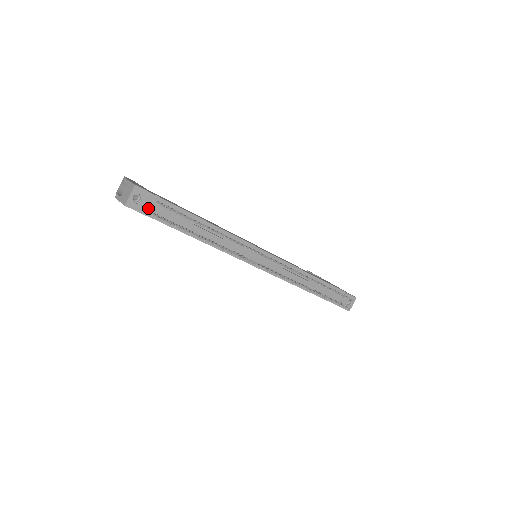
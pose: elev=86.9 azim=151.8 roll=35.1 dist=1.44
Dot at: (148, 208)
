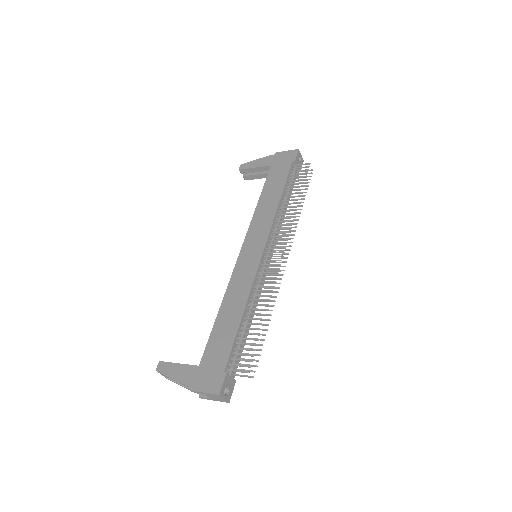
Dot at: (232, 380)
